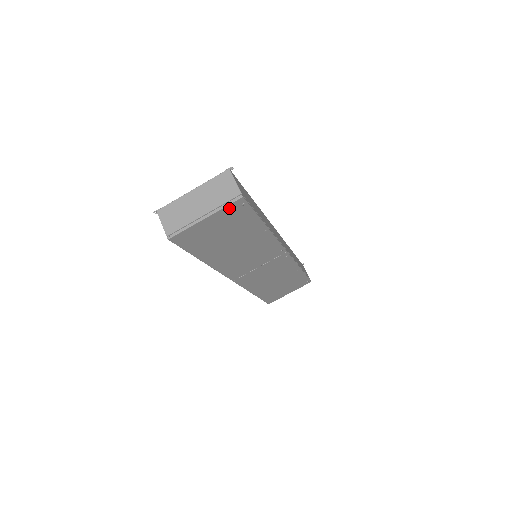
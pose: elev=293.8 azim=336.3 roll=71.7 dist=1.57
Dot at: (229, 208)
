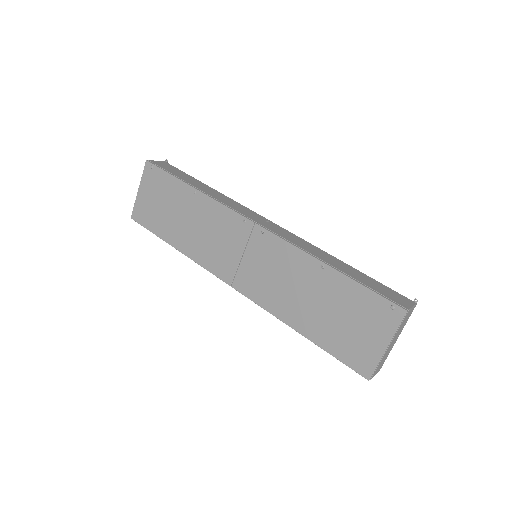
Dot at: (146, 175)
